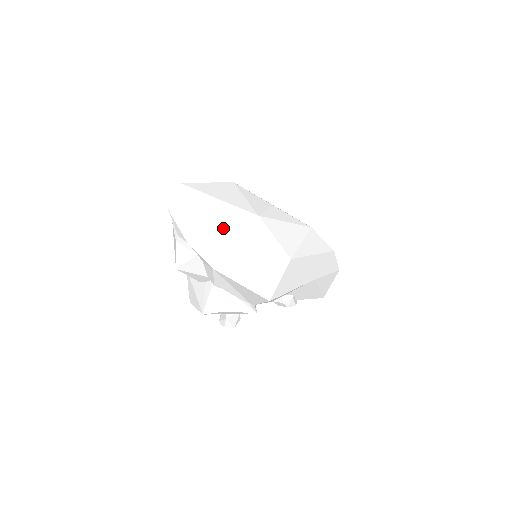
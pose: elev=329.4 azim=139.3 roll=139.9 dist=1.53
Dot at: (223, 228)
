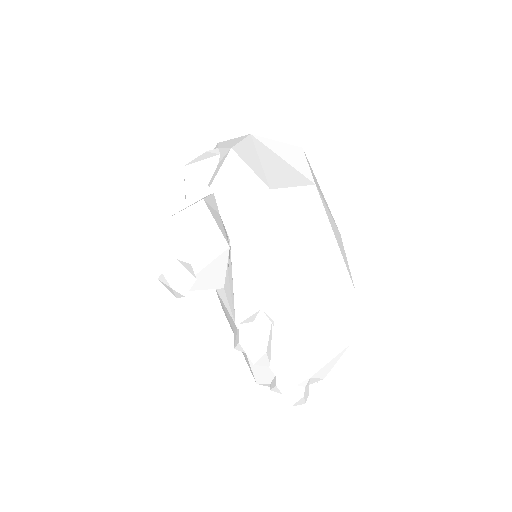
Dot at: (262, 146)
